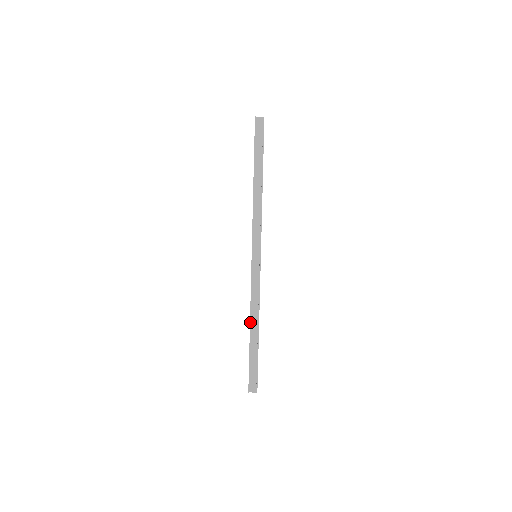
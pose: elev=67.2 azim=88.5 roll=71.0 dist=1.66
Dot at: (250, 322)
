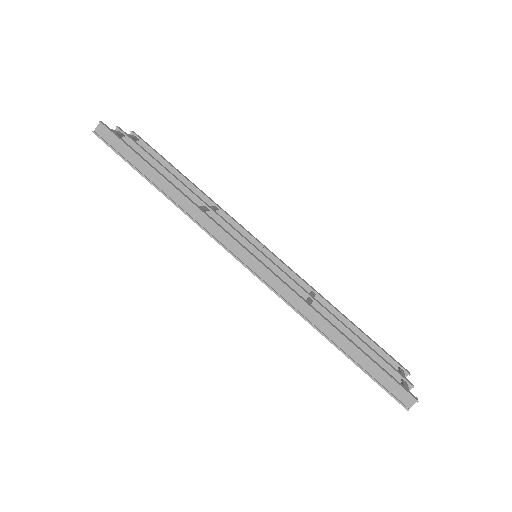
Dot at: occluded
